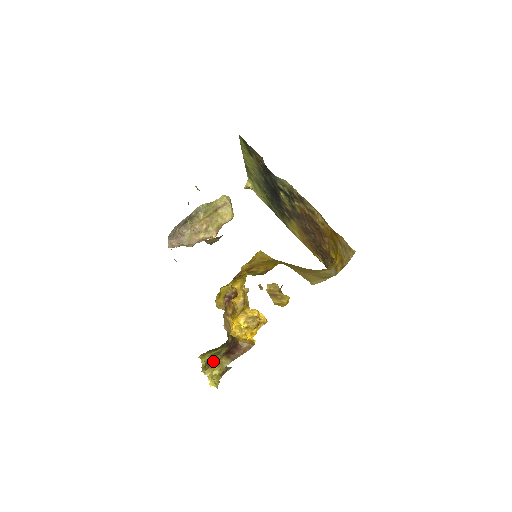
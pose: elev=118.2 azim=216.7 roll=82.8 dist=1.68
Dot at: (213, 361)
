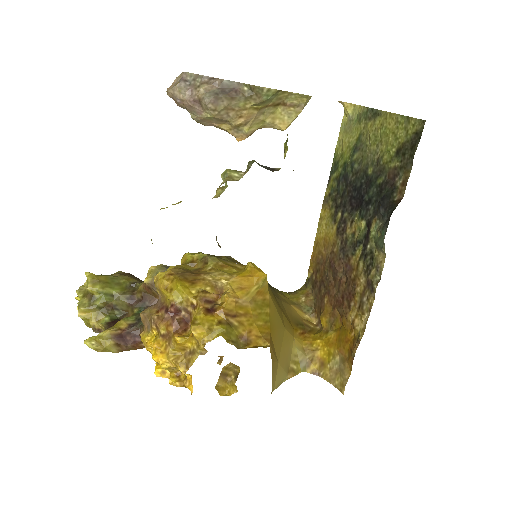
Dot at: (98, 305)
